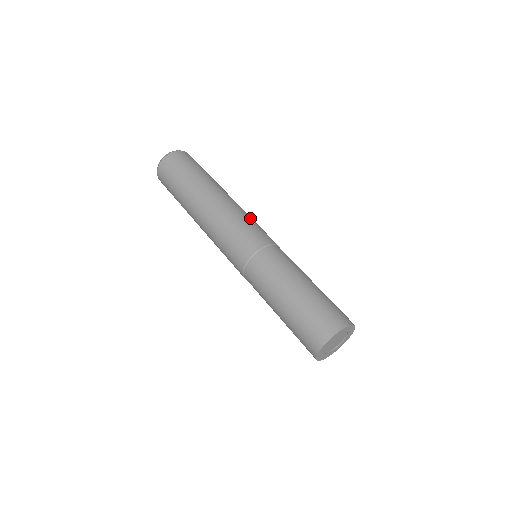
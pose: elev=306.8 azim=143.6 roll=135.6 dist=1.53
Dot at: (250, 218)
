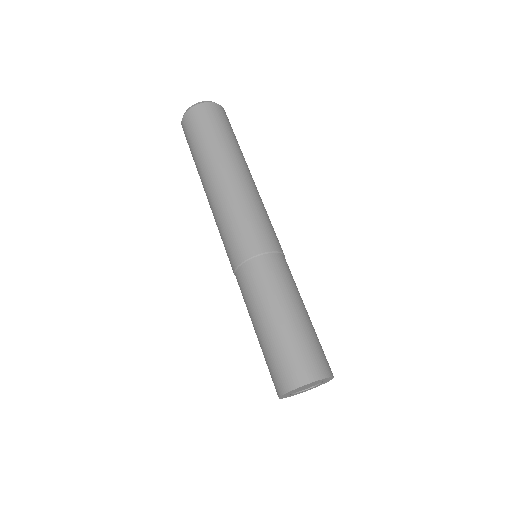
Dot at: (248, 210)
